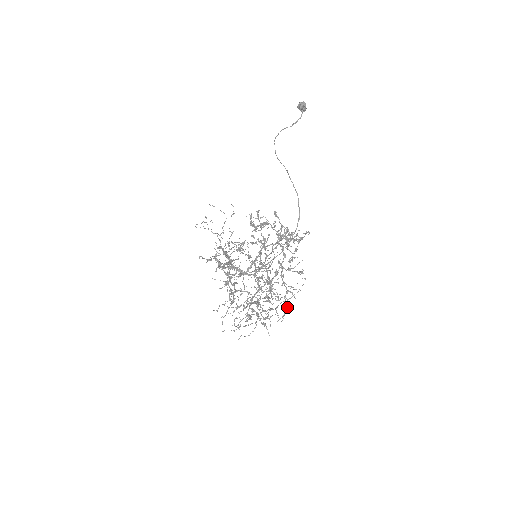
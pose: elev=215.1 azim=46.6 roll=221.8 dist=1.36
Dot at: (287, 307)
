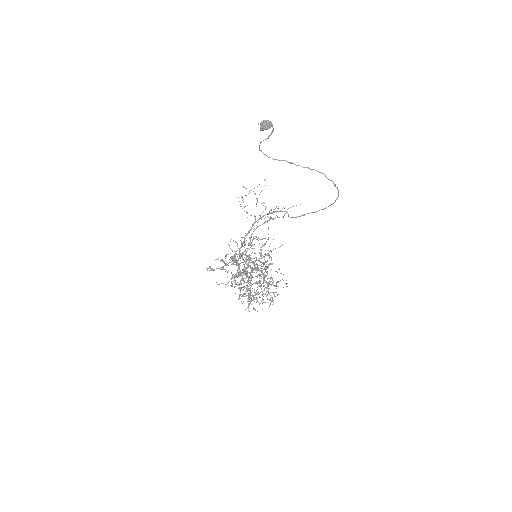
Dot at: occluded
